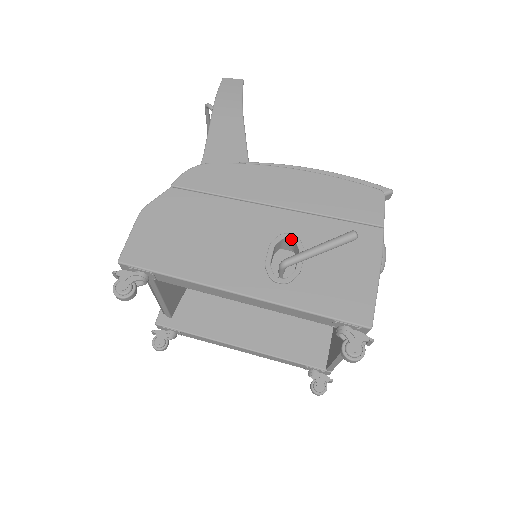
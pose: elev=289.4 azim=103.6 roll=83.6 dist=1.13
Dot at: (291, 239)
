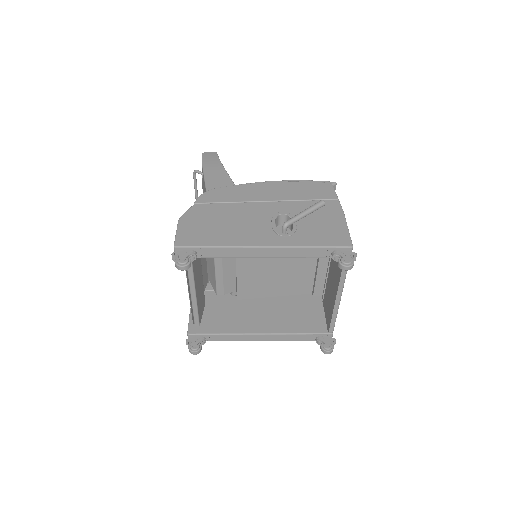
Dot at: (284, 215)
